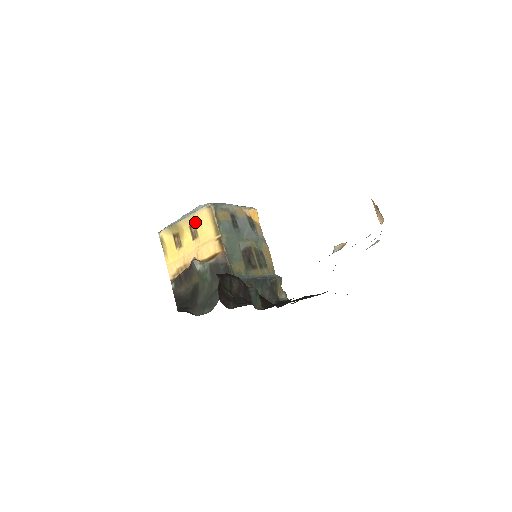
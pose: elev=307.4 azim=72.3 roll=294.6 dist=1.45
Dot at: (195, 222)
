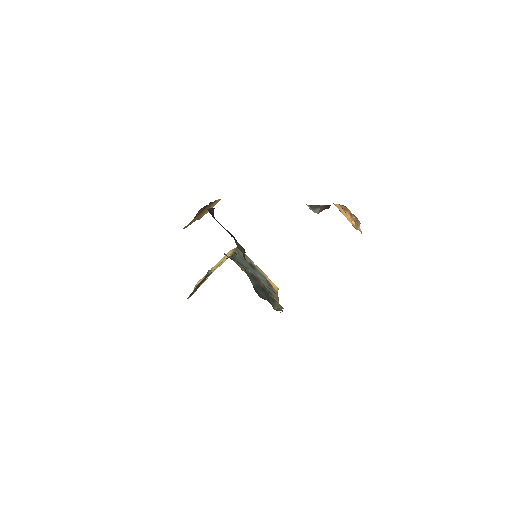
Dot at: occluded
